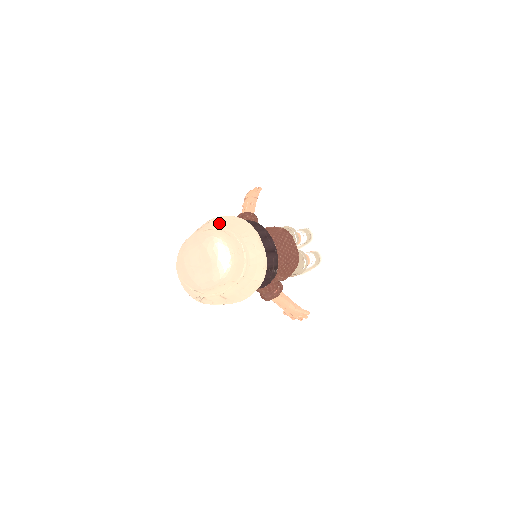
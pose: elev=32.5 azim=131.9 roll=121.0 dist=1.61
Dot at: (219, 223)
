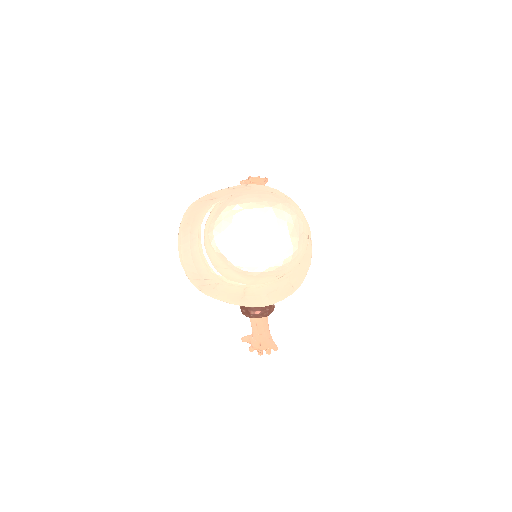
Dot at: occluded
